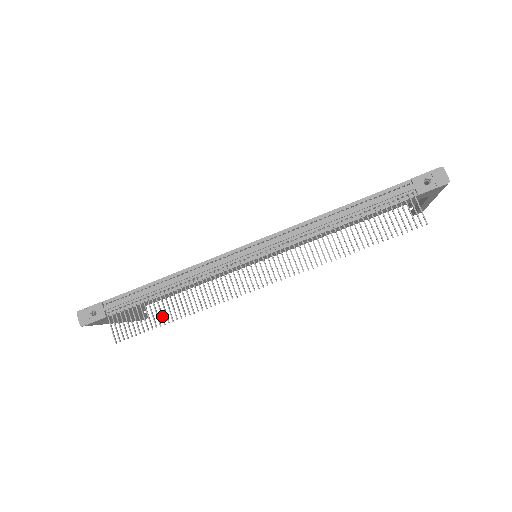
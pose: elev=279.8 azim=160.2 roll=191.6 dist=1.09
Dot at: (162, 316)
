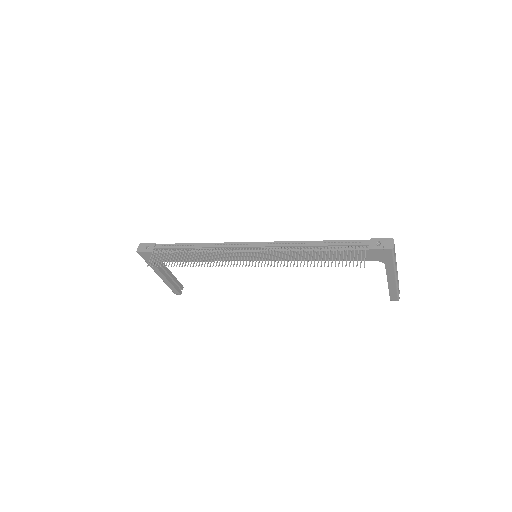
Dot at: (181, 261)
